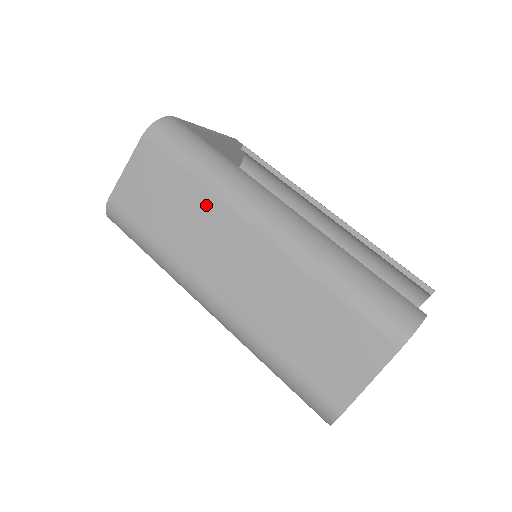
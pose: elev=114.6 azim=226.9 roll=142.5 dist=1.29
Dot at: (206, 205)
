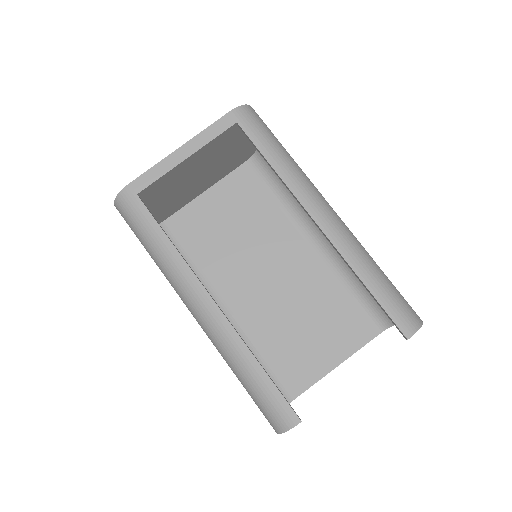
Dot at: occluded
